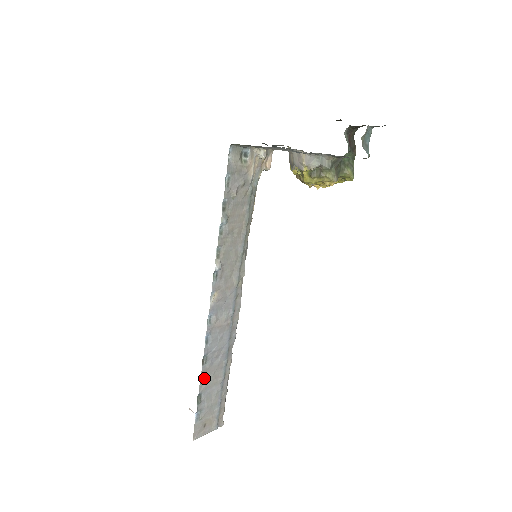
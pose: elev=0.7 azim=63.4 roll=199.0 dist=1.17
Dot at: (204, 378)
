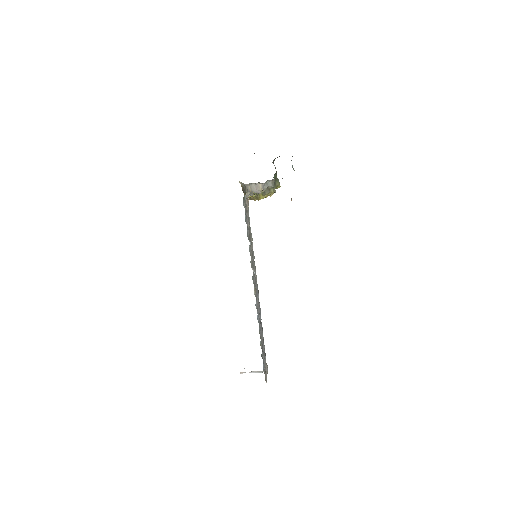
Dot at: (261, 342)
